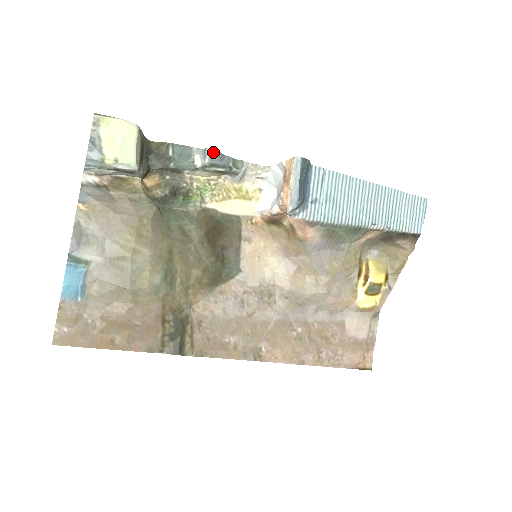
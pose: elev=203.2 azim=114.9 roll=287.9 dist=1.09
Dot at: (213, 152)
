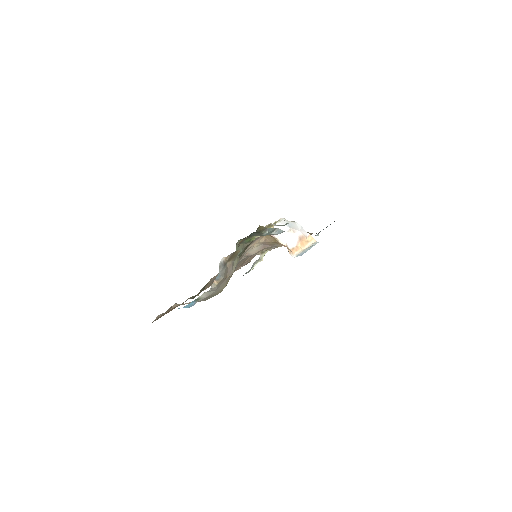
Dot at: occluded
